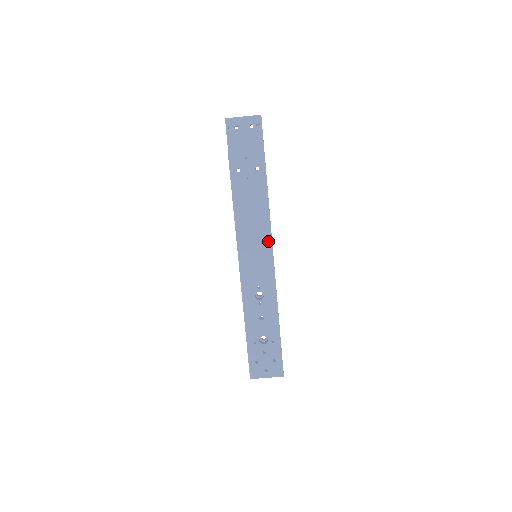
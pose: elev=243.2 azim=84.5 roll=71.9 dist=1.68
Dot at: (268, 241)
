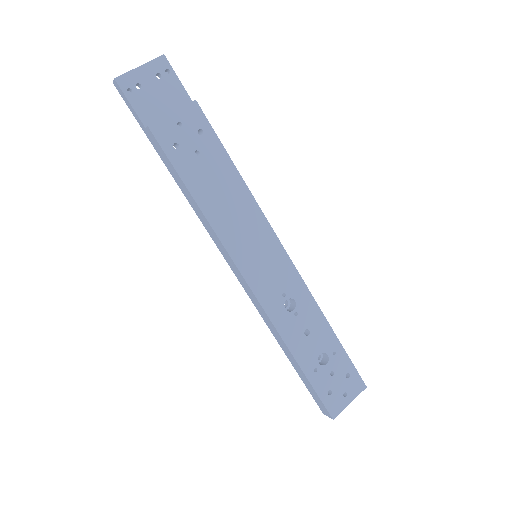
Dot at: (264, 226)
